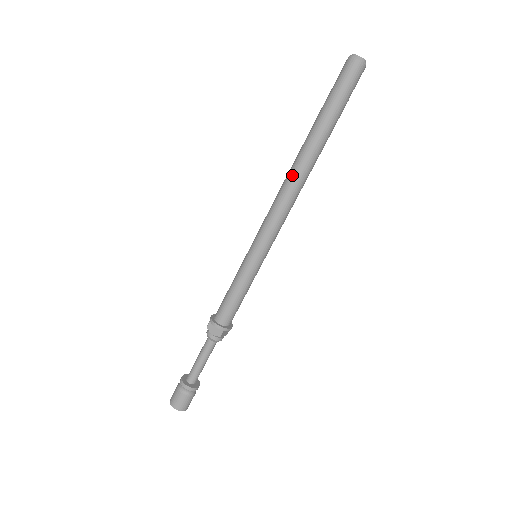
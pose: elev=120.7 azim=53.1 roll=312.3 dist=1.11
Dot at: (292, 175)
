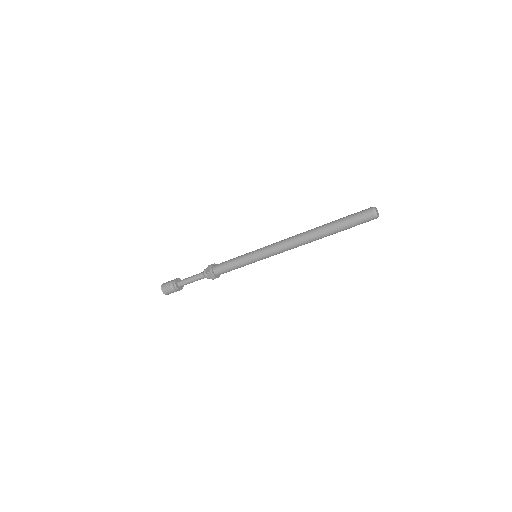
Dot at: (302, 233)
